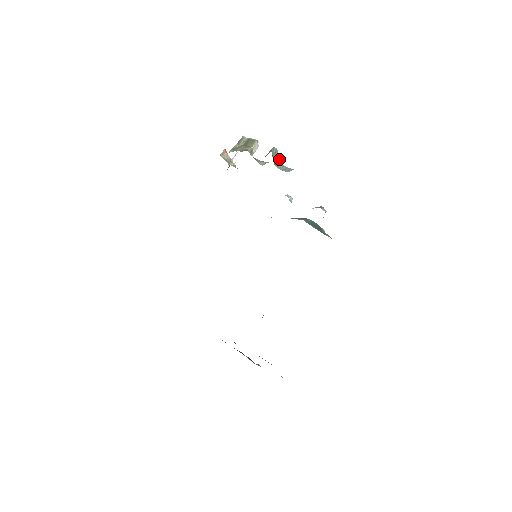
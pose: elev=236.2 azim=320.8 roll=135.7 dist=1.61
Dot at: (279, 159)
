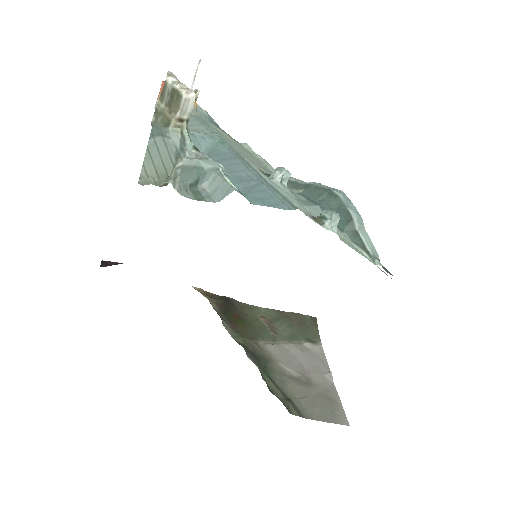
Dot at: (206, 166)
